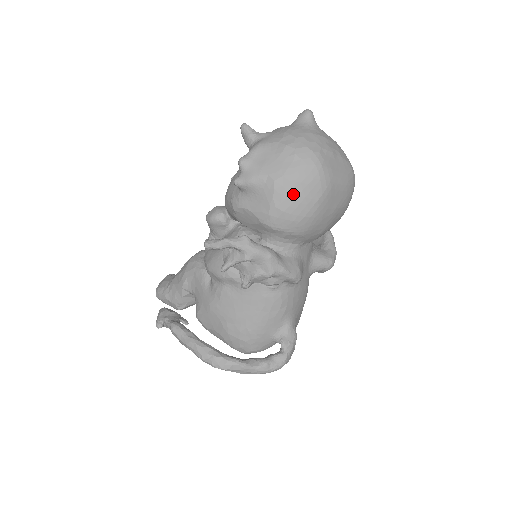
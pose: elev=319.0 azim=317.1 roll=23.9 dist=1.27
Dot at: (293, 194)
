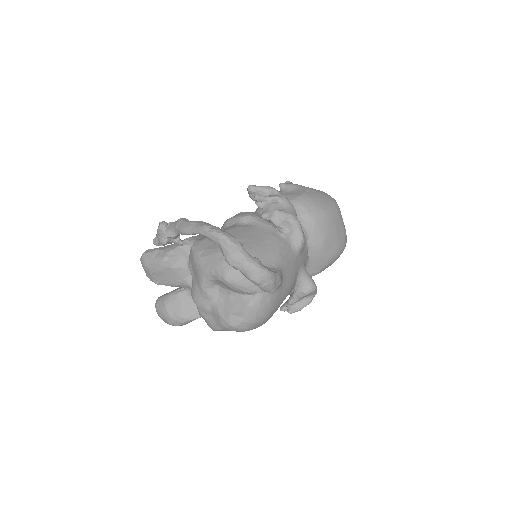
Dot at: (319, 196)
